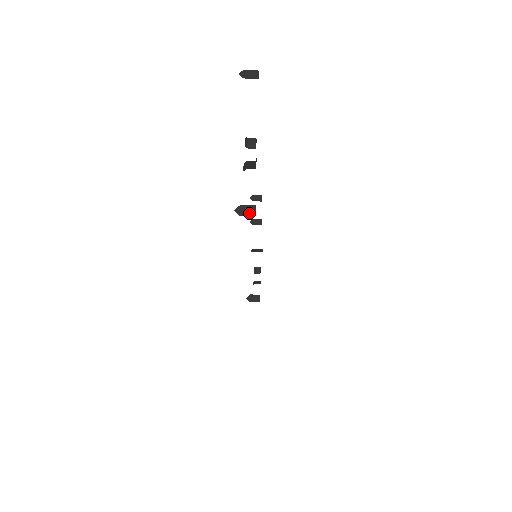
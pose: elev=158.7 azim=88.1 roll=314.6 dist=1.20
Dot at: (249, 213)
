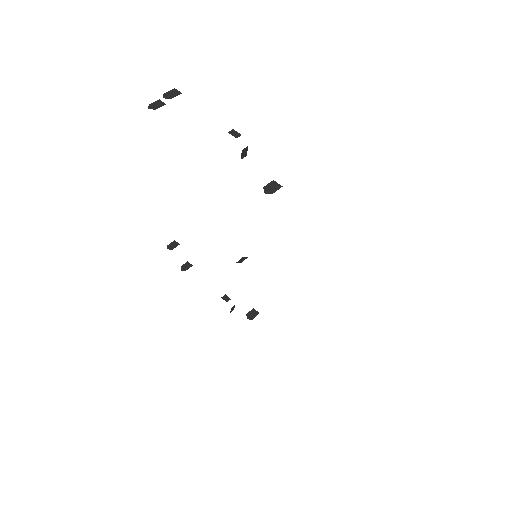
Dot at: (276, 187)
